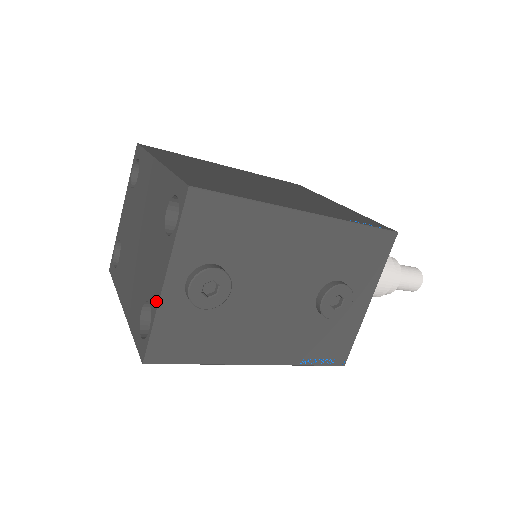
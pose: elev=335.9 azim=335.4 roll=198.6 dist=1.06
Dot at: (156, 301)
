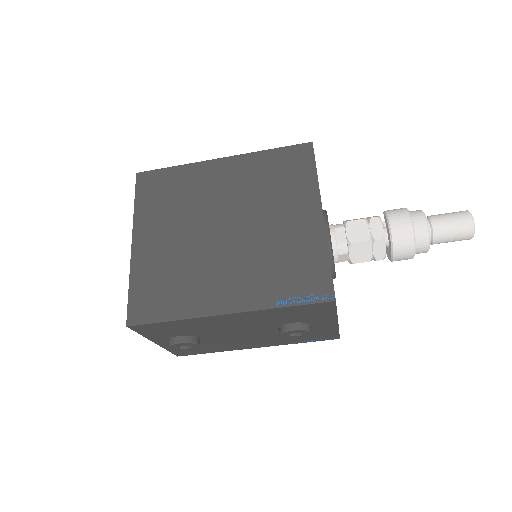
Dot at: occluded
